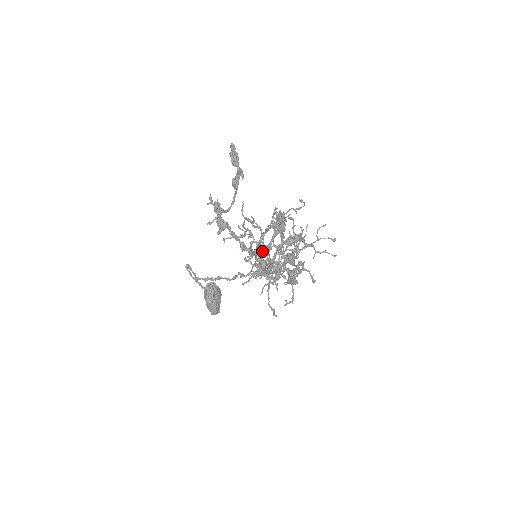
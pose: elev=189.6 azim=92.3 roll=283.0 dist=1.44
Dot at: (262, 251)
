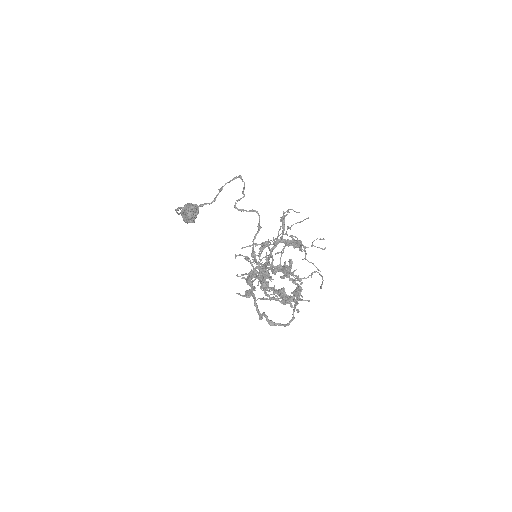
Dot at: (275, 325)
